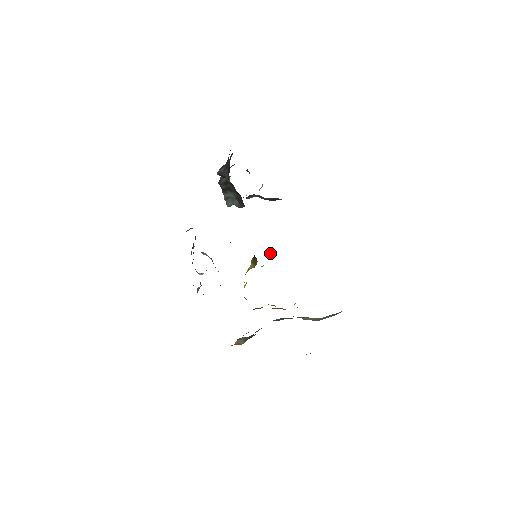
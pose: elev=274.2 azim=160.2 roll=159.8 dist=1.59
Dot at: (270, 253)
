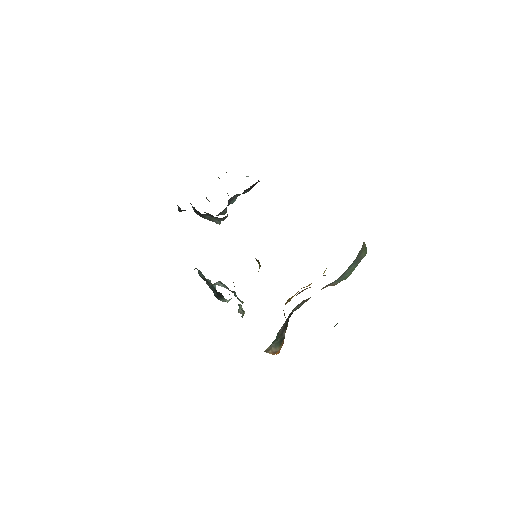
Dot at: occluded
